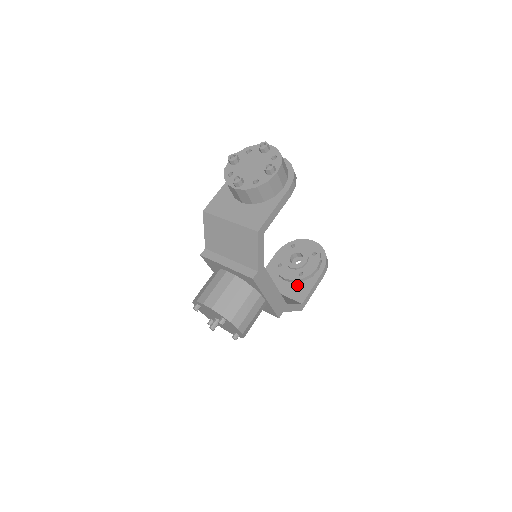
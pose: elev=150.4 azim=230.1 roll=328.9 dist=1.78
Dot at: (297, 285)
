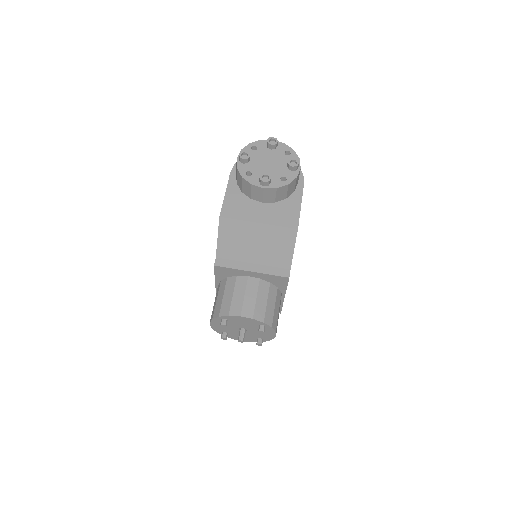
Dot at: occluded
